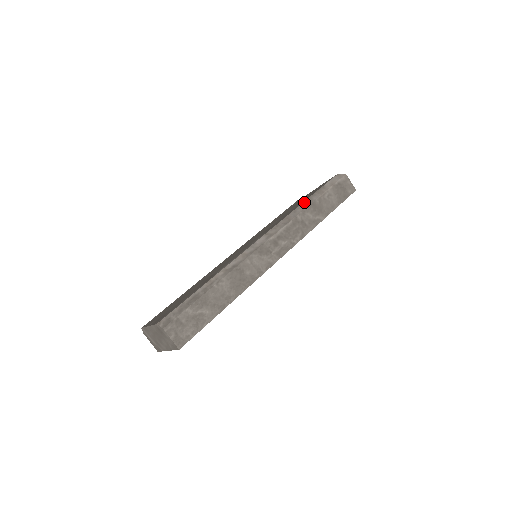
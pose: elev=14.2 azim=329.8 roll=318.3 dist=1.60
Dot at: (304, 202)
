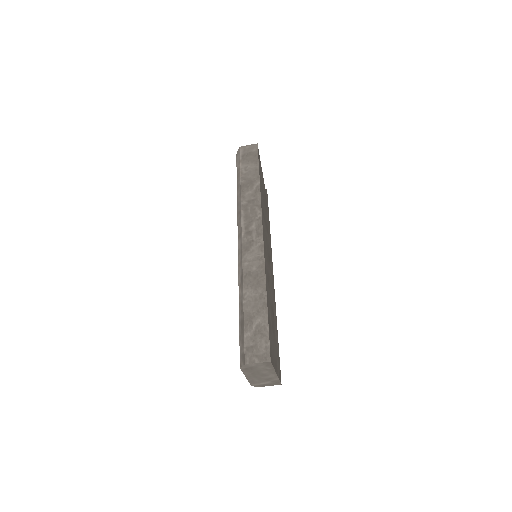
Dot at: (237, 193)
